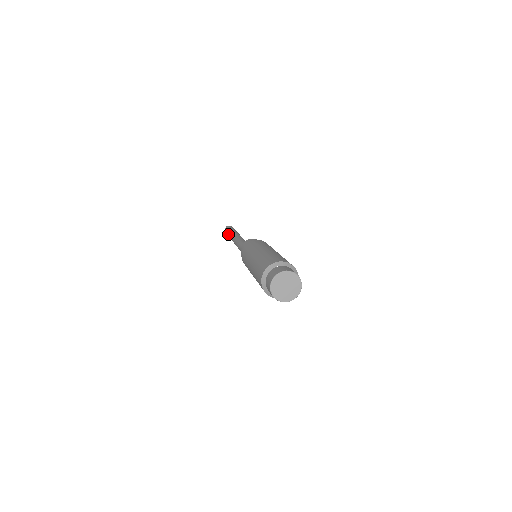
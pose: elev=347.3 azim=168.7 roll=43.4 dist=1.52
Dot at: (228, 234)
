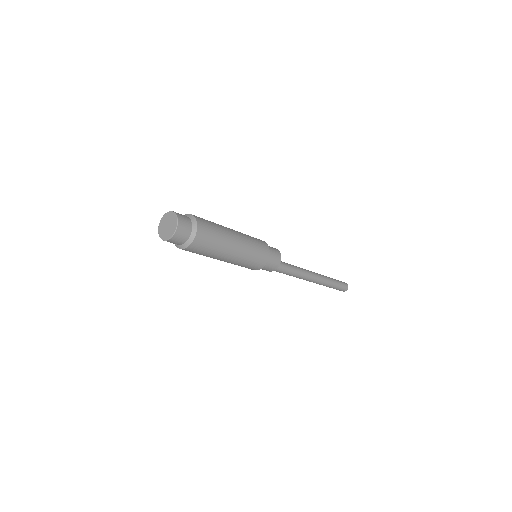
Dot at: occluded
